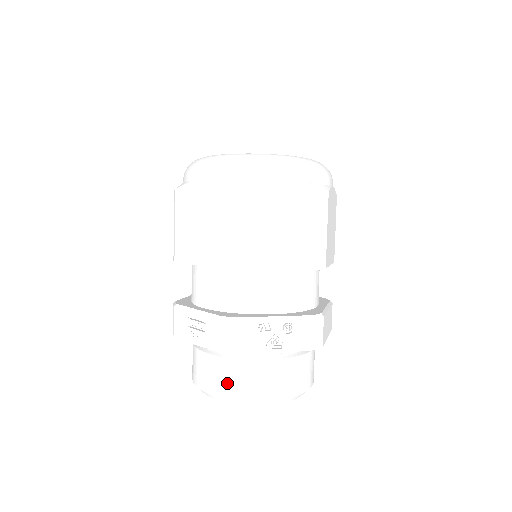
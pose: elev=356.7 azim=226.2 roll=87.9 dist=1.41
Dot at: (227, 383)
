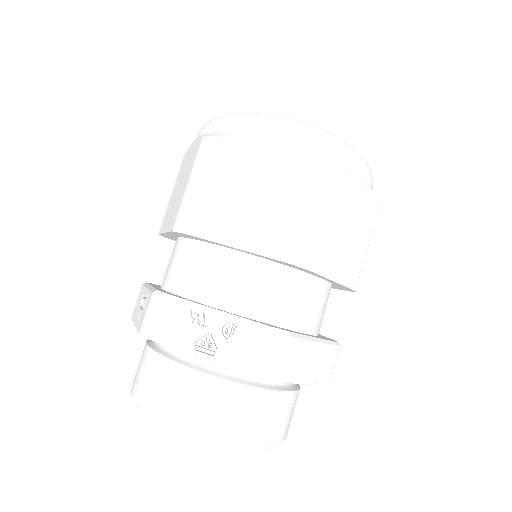
Dot at: (148, 386)
